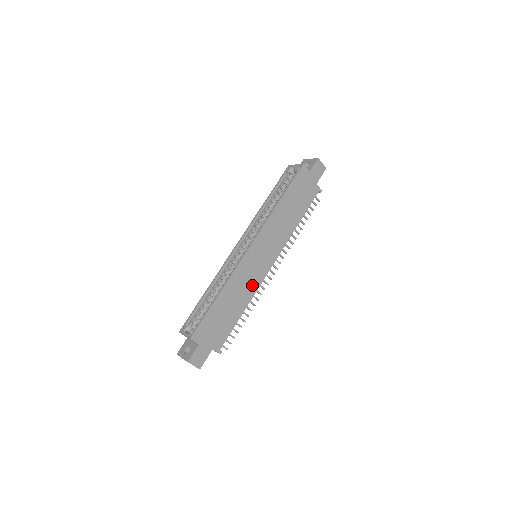
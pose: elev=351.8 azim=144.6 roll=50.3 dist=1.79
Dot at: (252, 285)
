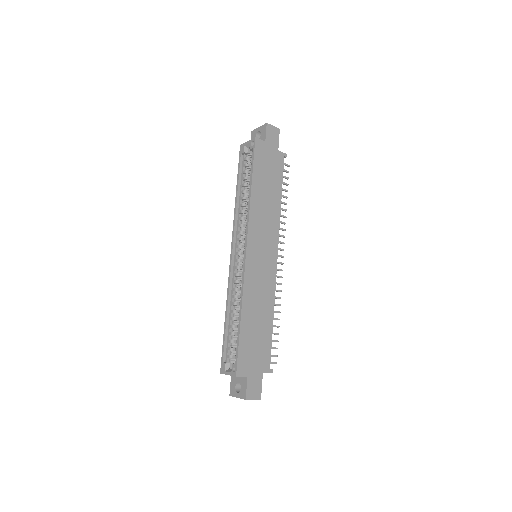
Dot at: (268, 288)
